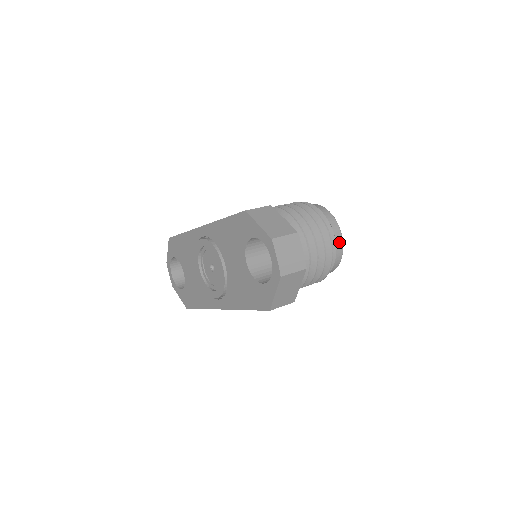
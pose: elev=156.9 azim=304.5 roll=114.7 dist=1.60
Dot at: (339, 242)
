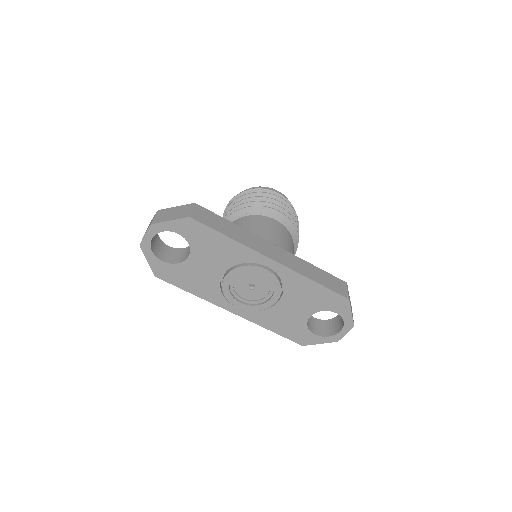
Dot at: occluded
